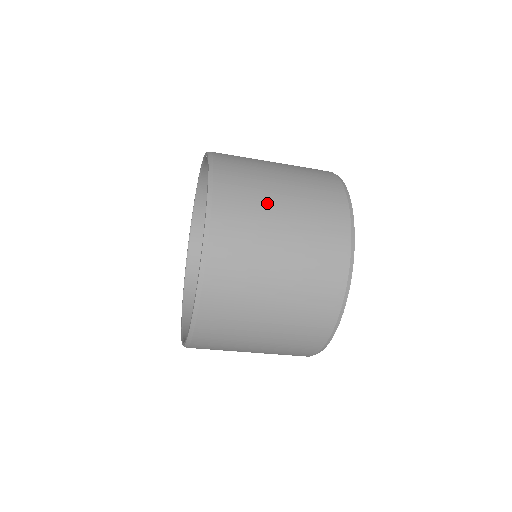
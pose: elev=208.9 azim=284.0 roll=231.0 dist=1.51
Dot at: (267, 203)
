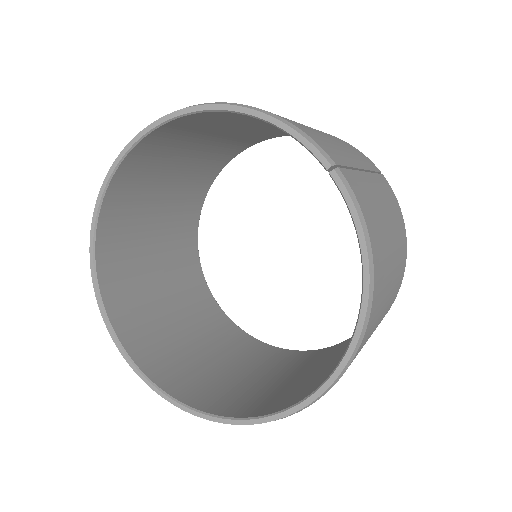
Dot at: (382, 310)
